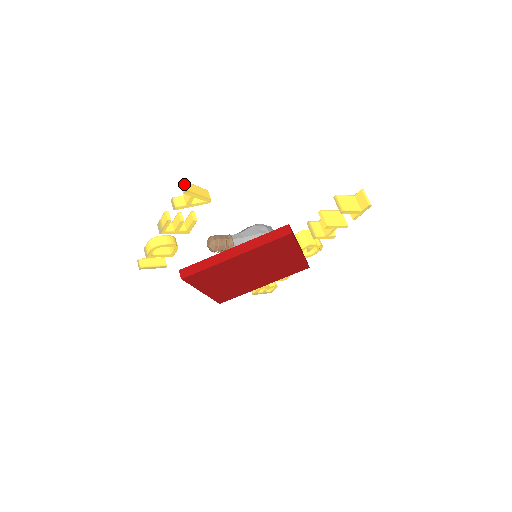
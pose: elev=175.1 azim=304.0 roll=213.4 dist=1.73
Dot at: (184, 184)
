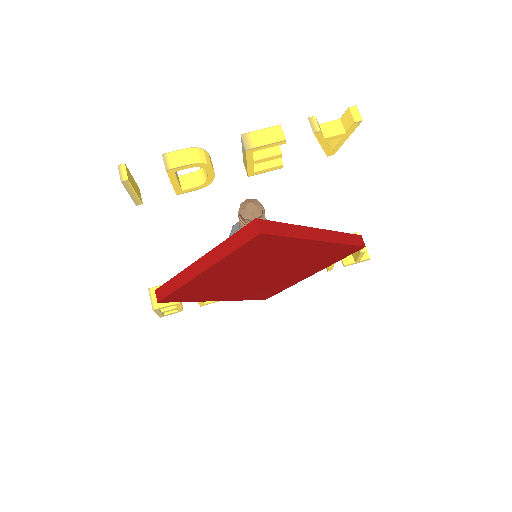
Dot at: (358, 112)
